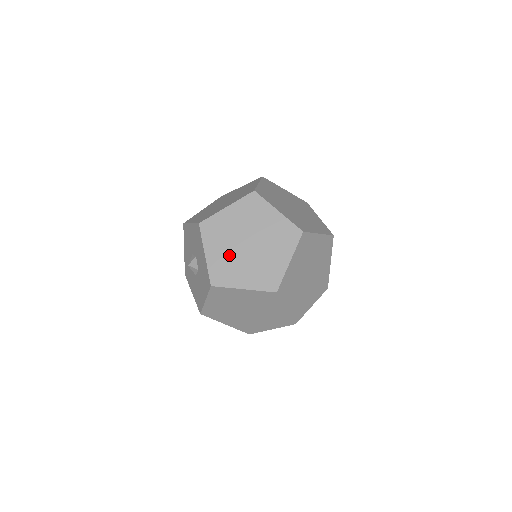
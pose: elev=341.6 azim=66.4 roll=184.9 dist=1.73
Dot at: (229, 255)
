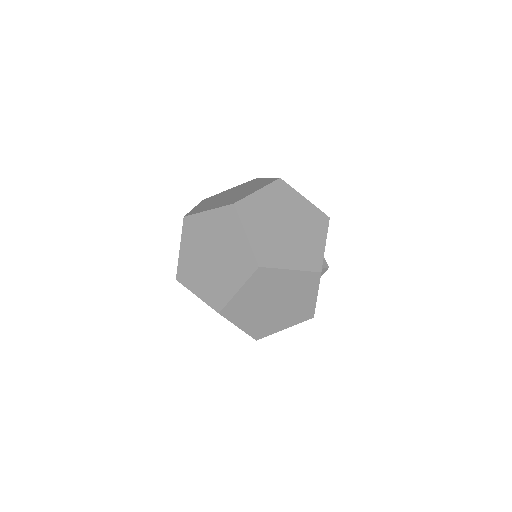
Dot at: (196, 259)
